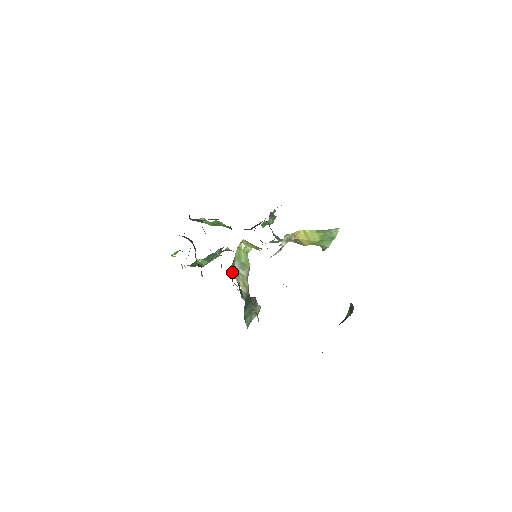
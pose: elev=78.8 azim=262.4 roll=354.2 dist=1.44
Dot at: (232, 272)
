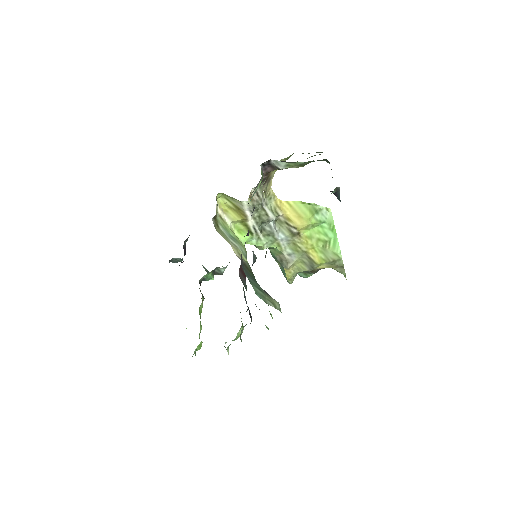
Dot at: (218, 232)
